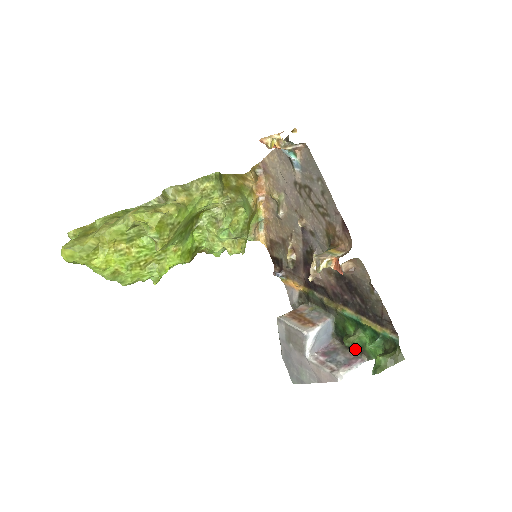
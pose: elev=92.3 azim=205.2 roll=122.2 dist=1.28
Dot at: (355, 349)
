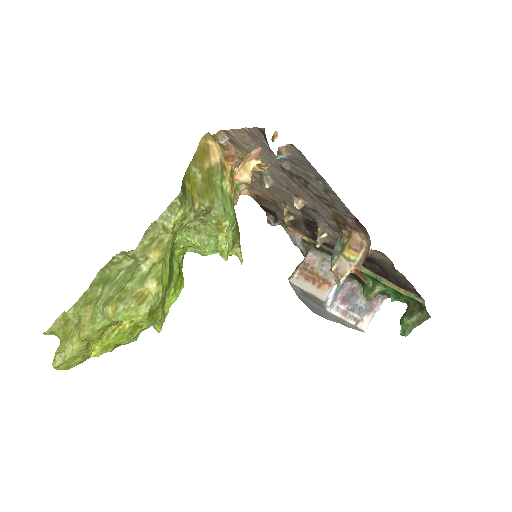
Dot at: occluded
